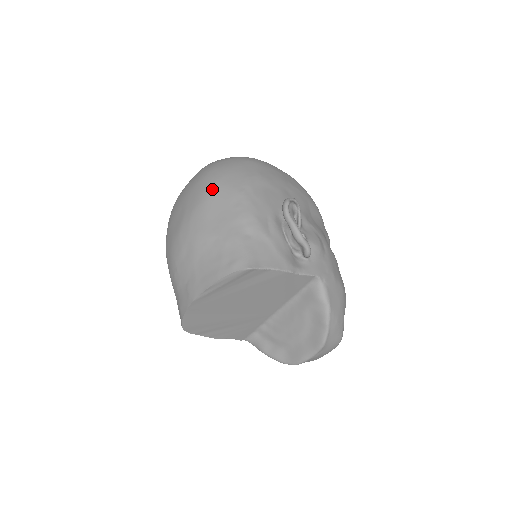
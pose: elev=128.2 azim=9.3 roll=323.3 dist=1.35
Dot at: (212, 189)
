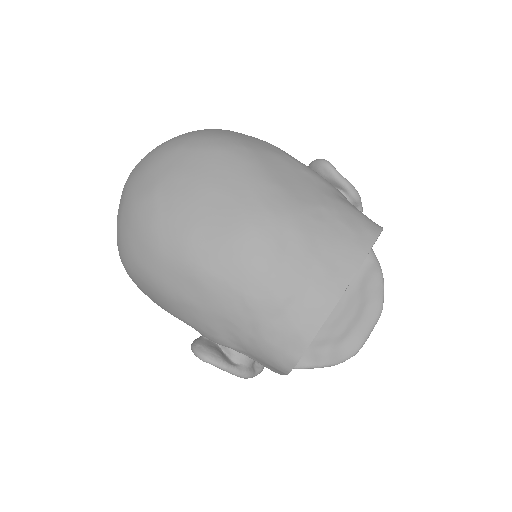
Dot at: (254, 157)
